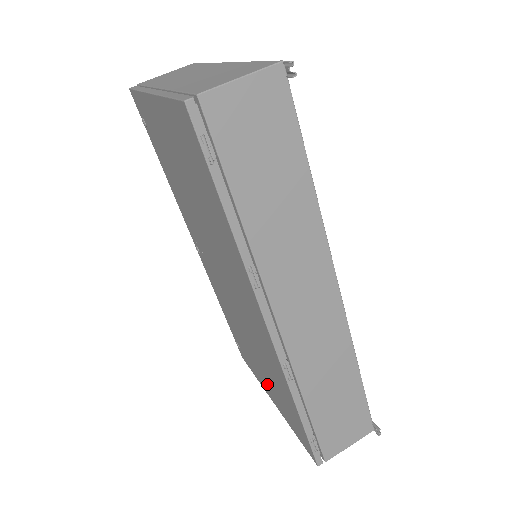
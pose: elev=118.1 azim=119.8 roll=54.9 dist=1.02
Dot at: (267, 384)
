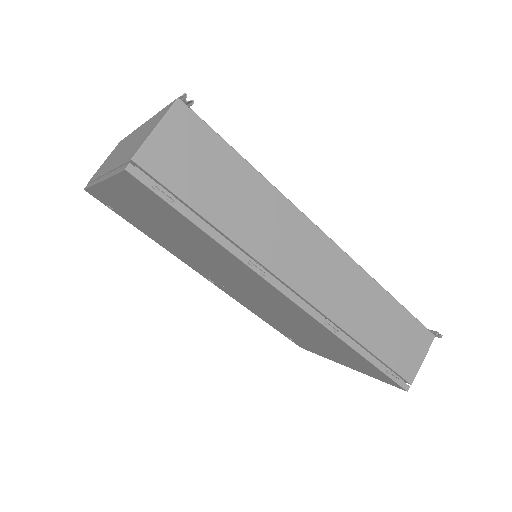
Dot at: (330, 353)
